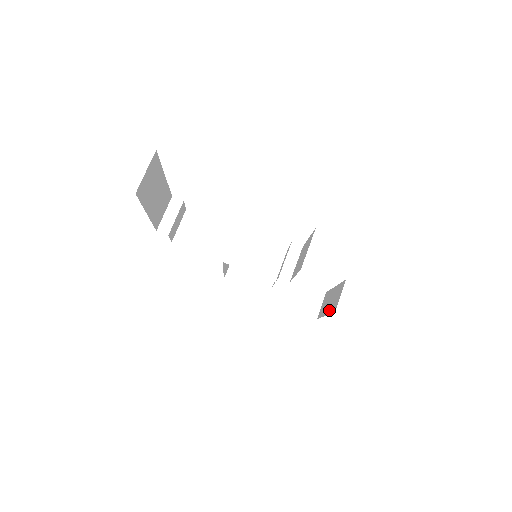
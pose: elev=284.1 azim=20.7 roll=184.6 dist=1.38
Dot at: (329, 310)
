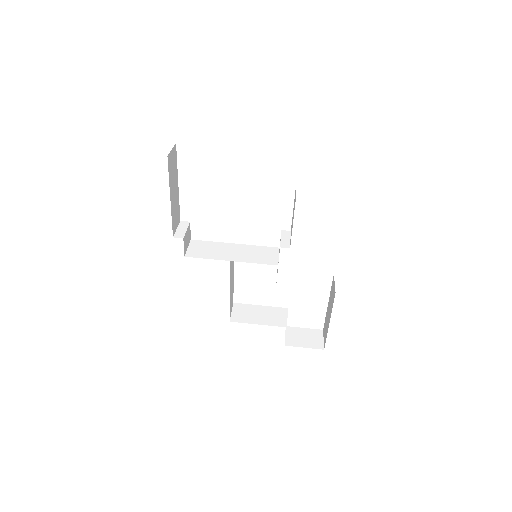
Dot at: (331, 311)
